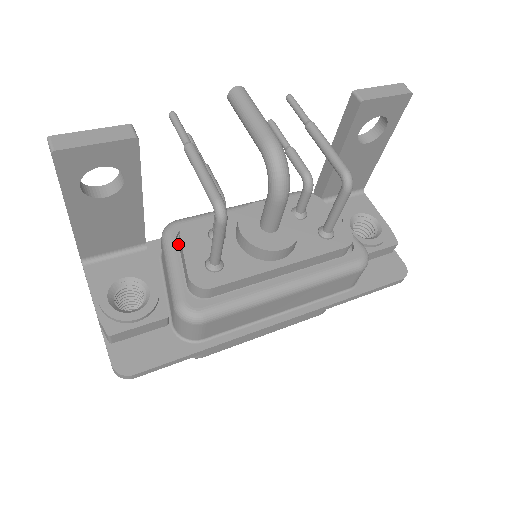
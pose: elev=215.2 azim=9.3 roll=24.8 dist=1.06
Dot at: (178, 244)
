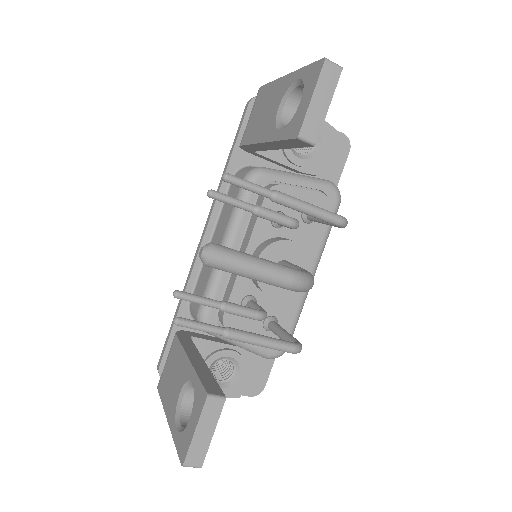
Dot at: (222, 326)
